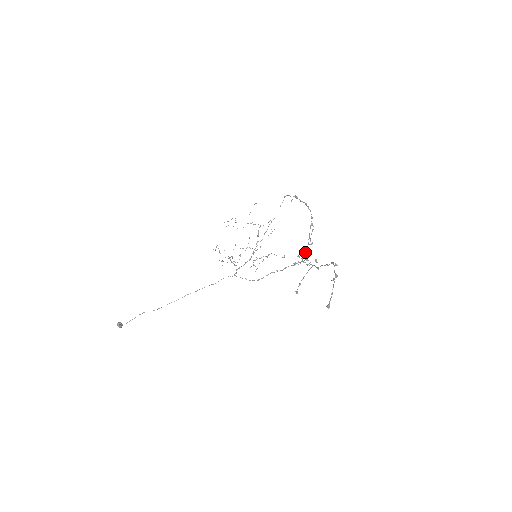
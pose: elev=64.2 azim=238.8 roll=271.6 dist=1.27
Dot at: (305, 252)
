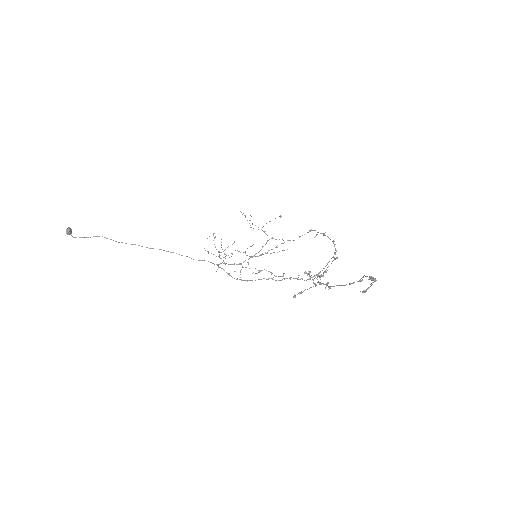
Dot at: occluded
